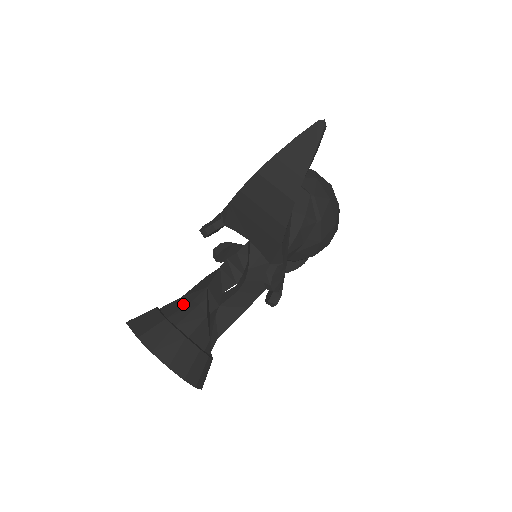
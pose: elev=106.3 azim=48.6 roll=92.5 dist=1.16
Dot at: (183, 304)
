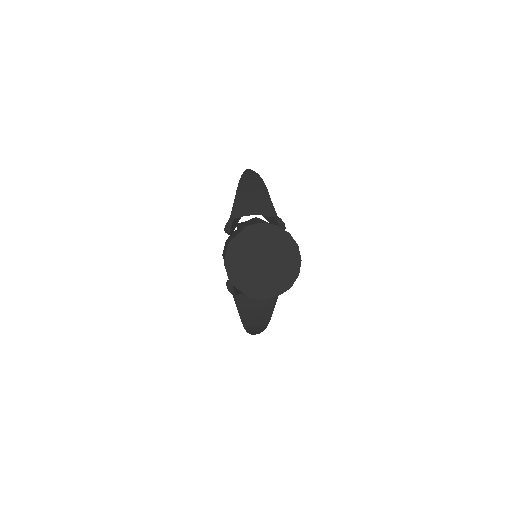
Dot at: occluded
